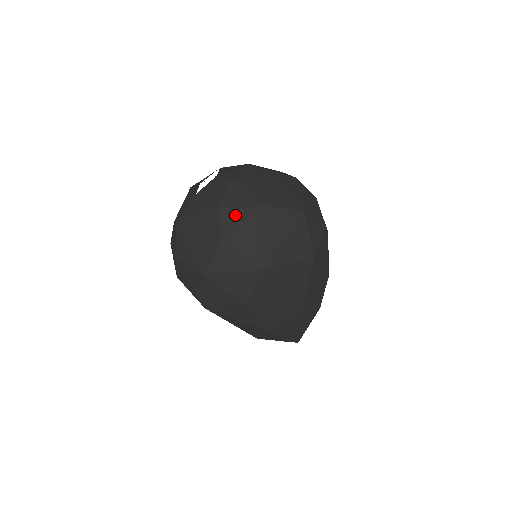
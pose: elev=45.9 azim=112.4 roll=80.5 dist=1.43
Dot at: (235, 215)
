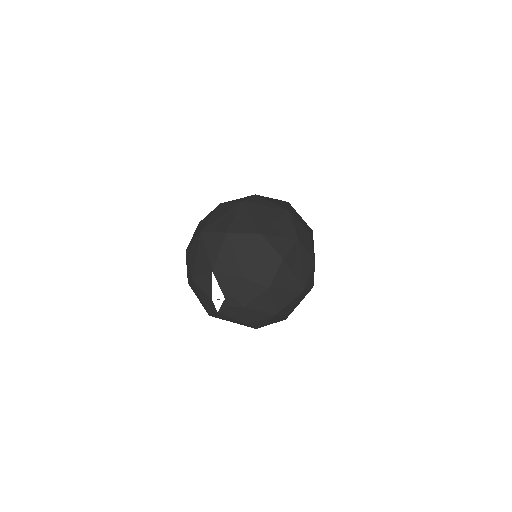
Dot at: (259, 322)
